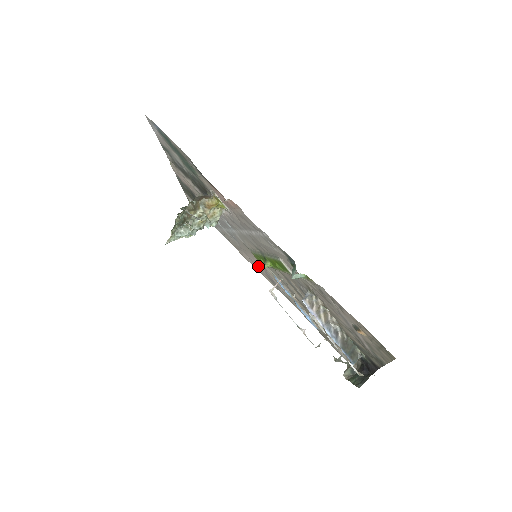
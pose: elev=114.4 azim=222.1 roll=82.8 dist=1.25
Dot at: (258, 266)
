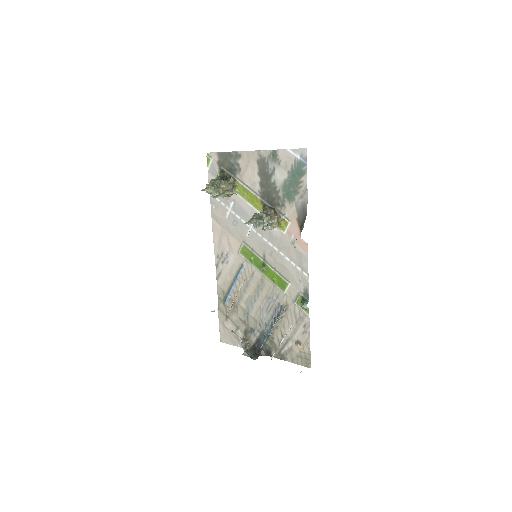
Dot at: (226, 245)
